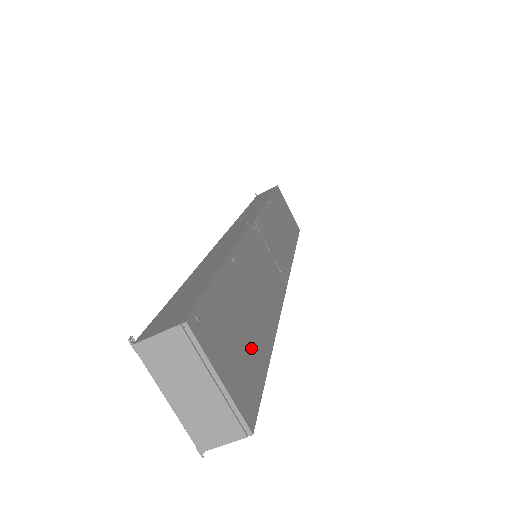
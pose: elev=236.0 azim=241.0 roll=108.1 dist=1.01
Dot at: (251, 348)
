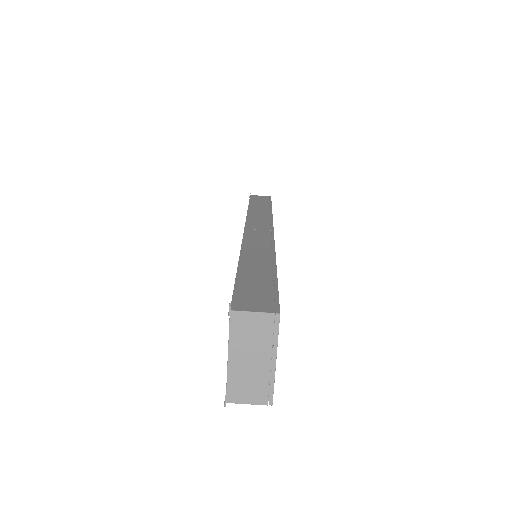
Dot at: occluded
